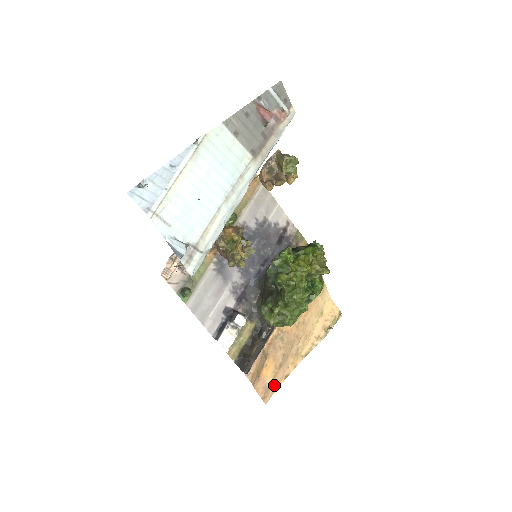
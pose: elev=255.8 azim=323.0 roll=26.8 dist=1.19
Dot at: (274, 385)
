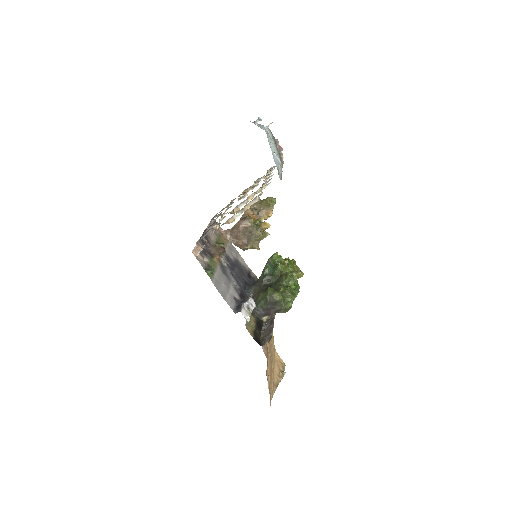
Dot at: (271, 392)
